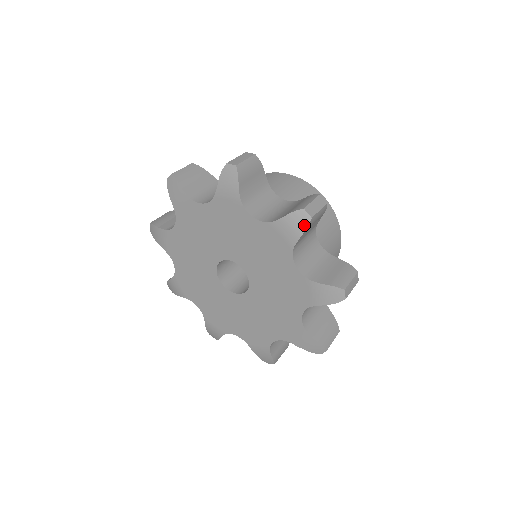
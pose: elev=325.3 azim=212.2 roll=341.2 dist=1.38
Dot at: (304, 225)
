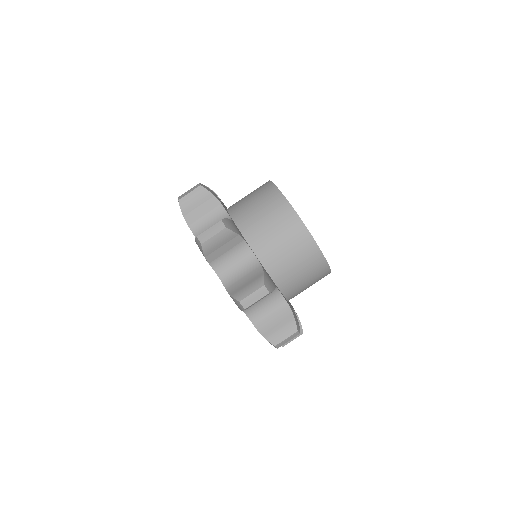
Dot at: occluded
